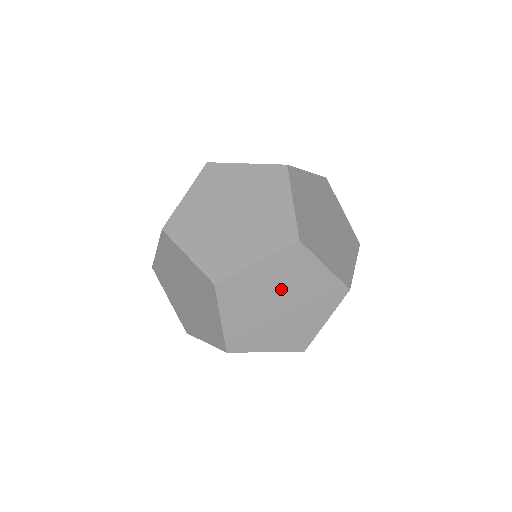
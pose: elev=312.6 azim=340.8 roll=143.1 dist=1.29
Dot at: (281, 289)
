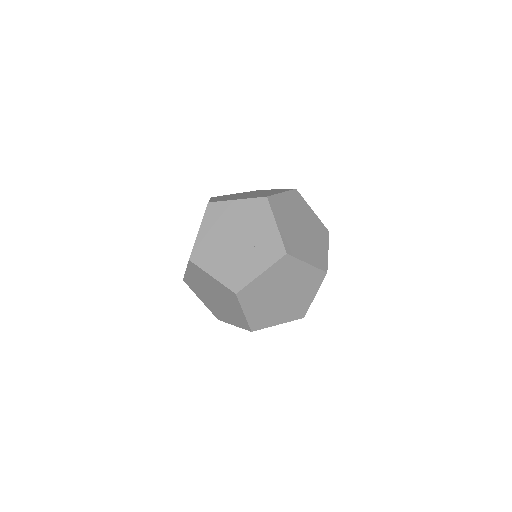
Dot at: (226, 232)
